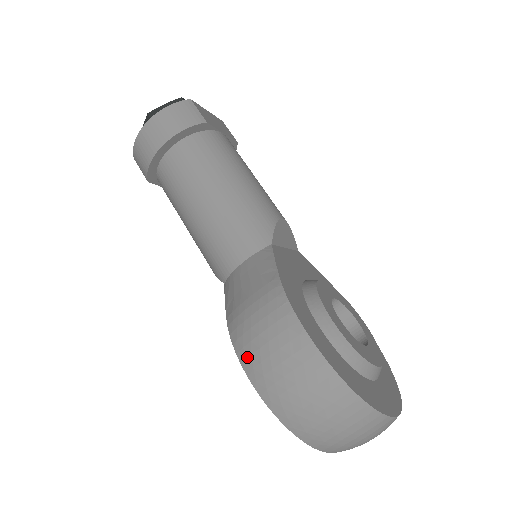
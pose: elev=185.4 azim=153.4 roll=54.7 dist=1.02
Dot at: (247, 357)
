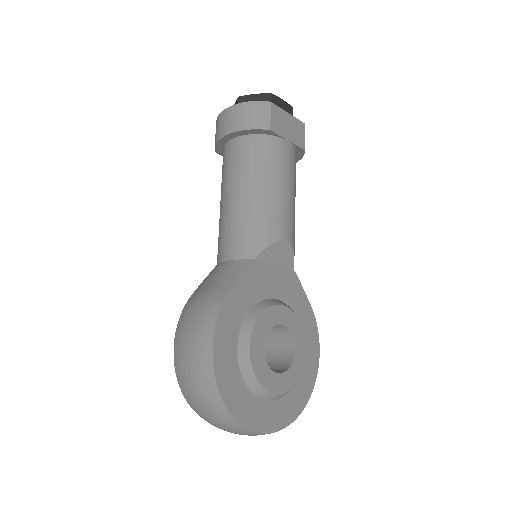
Dot at: (179, 331)
